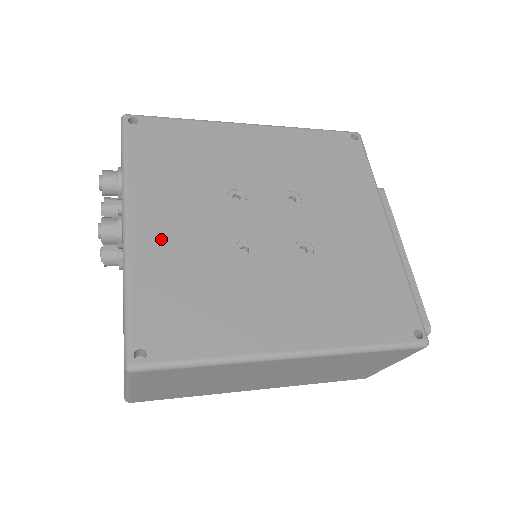
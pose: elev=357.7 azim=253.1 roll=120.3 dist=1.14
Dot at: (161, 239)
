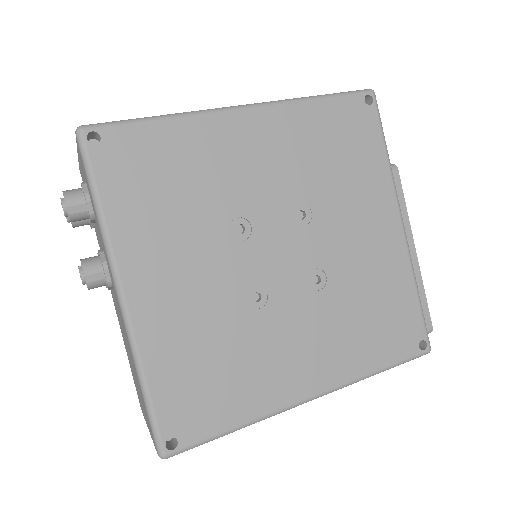
Dot at: (166, 309)
